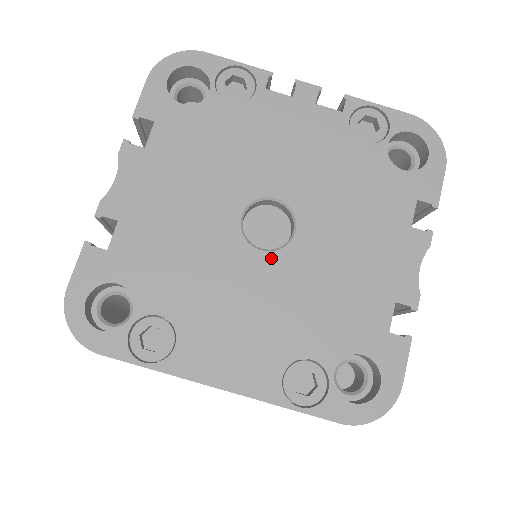
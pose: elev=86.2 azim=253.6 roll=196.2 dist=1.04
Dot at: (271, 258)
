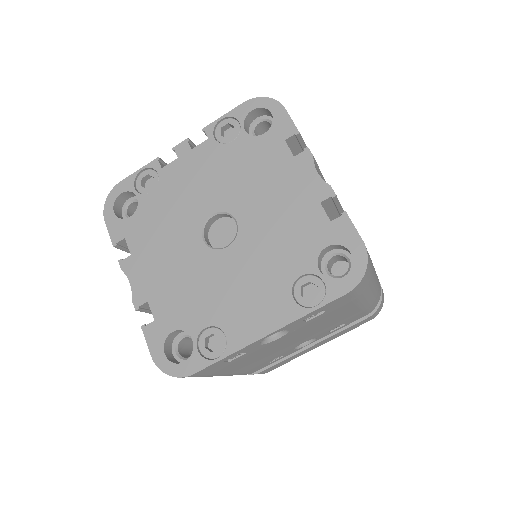
Dot at: (235, 246)
